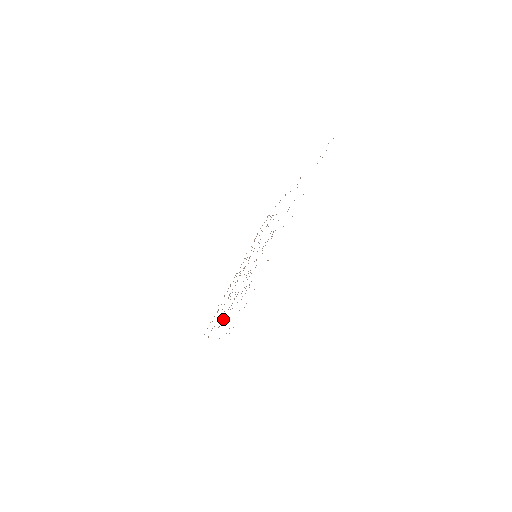
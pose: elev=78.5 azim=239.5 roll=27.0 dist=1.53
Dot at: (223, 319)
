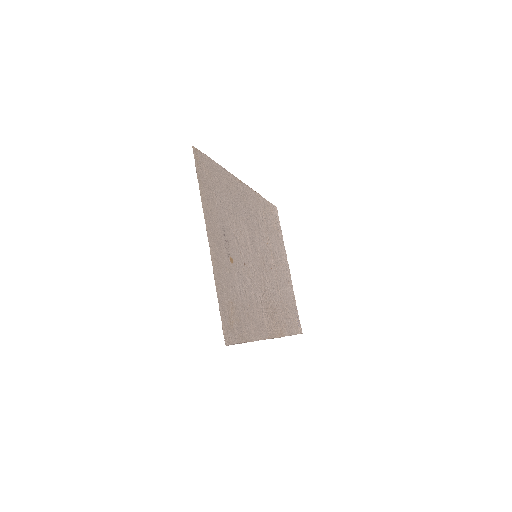
Dot at: (264, 320)
